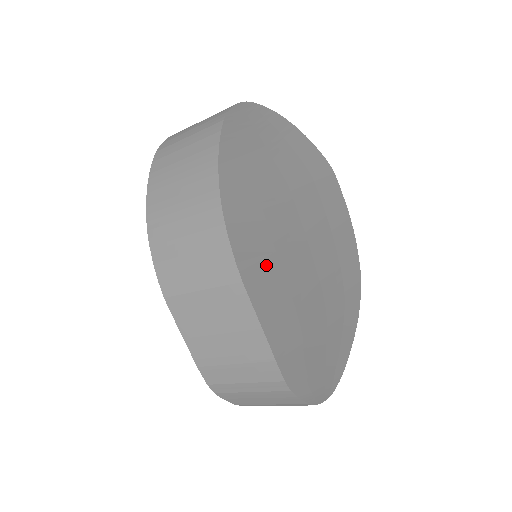
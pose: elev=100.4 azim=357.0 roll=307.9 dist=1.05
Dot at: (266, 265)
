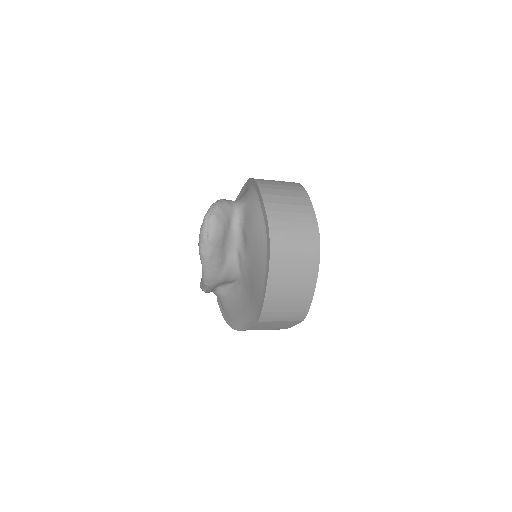
Dot at: occluded
